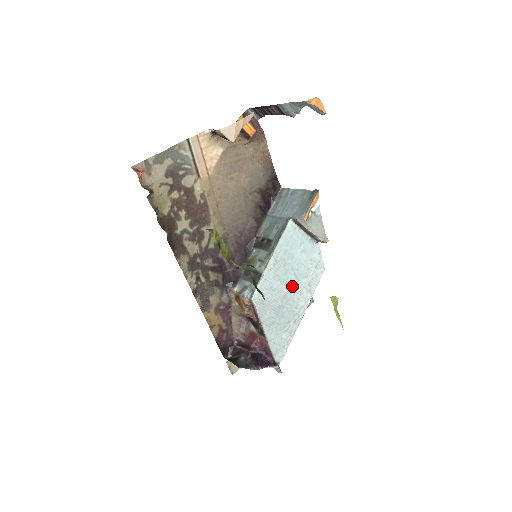
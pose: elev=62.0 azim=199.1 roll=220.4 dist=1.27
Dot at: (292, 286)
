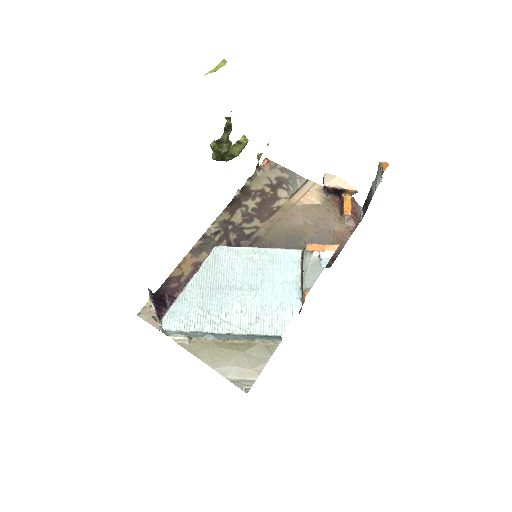
Dot at: (245, 292)
